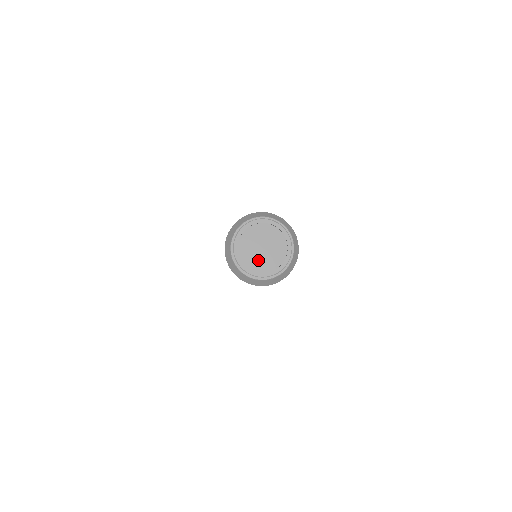
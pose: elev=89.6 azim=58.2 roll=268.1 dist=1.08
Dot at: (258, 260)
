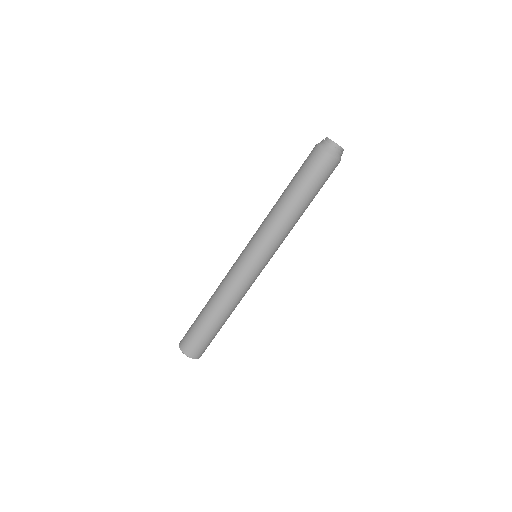
Dot at: occluded
